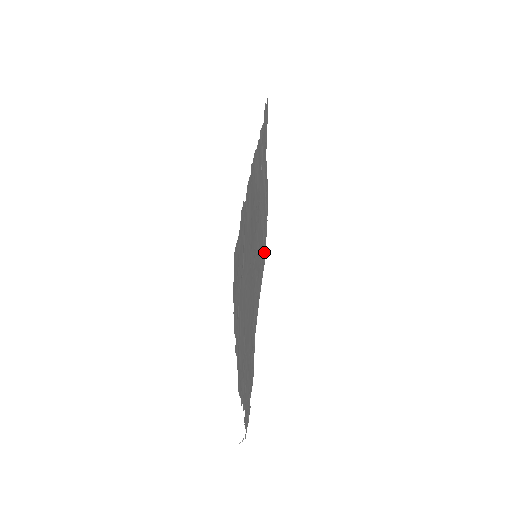
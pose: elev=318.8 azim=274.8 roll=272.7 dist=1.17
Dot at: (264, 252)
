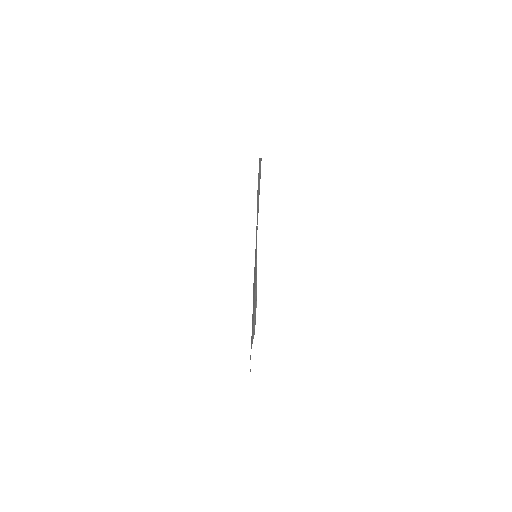
Dot at: occluded
